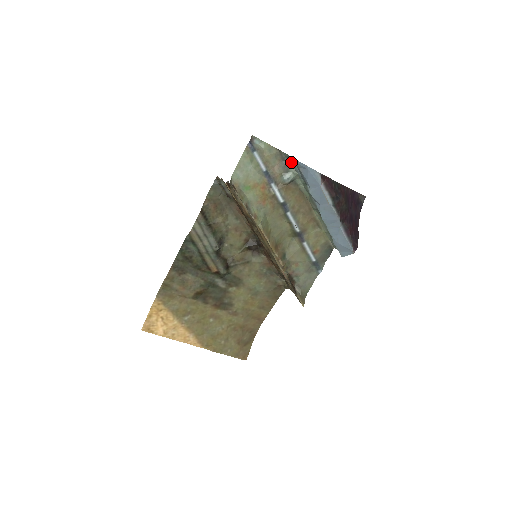
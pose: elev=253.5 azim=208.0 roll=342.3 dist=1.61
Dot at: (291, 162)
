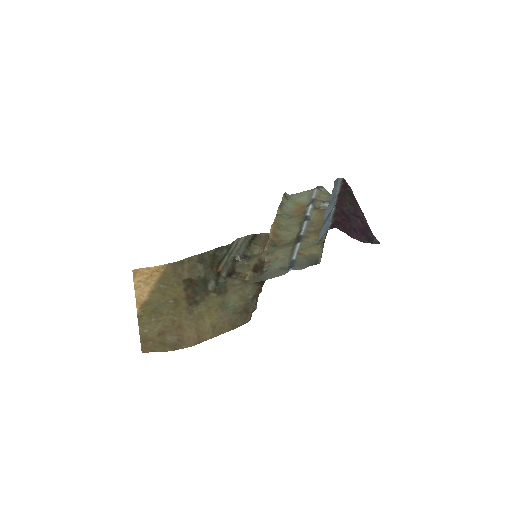
Dot at: occluded
